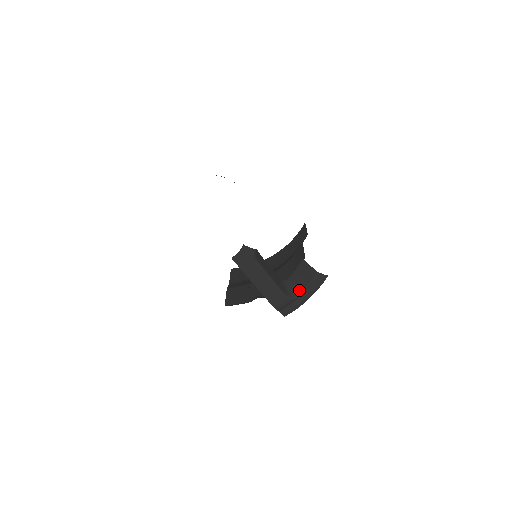
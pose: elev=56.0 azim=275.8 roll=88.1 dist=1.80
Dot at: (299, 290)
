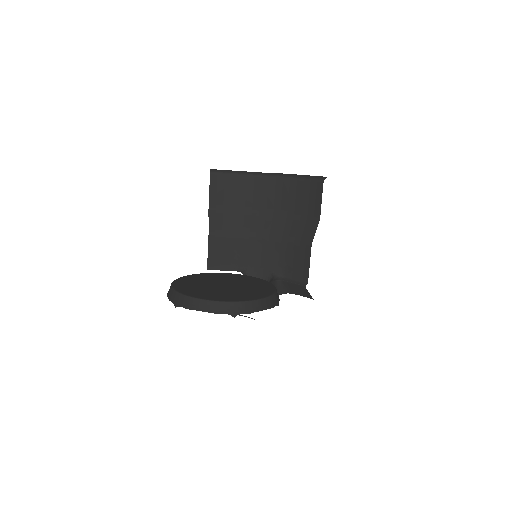
Dot at: (289, 292)
